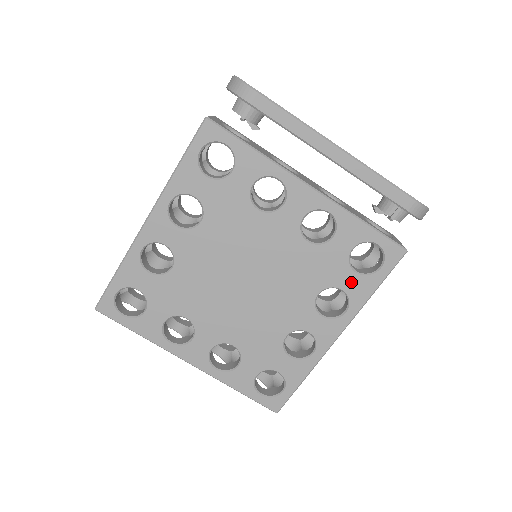
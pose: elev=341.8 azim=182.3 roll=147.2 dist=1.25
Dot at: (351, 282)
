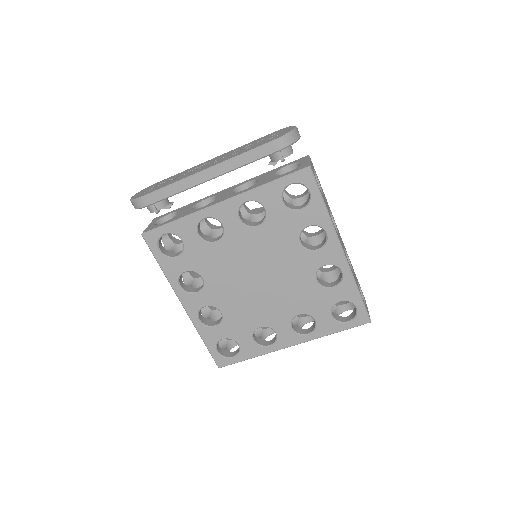
Dot at: (306, 217)
